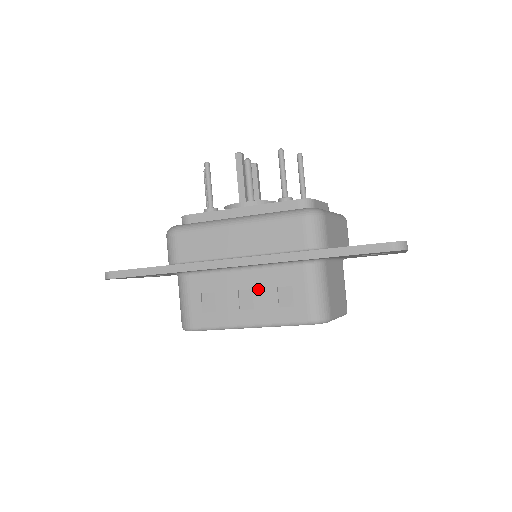
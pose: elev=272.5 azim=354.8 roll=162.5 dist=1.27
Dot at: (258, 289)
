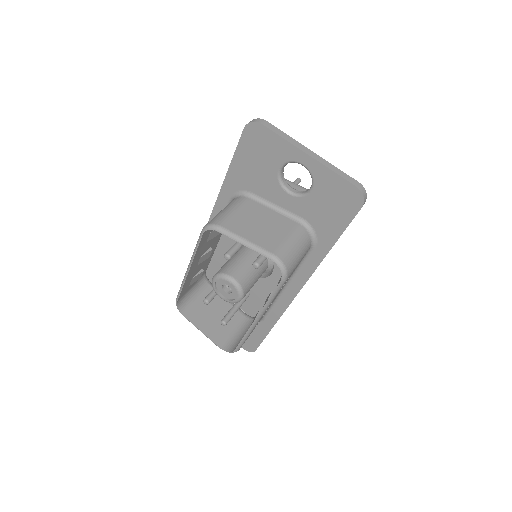
Dot at: occluded
